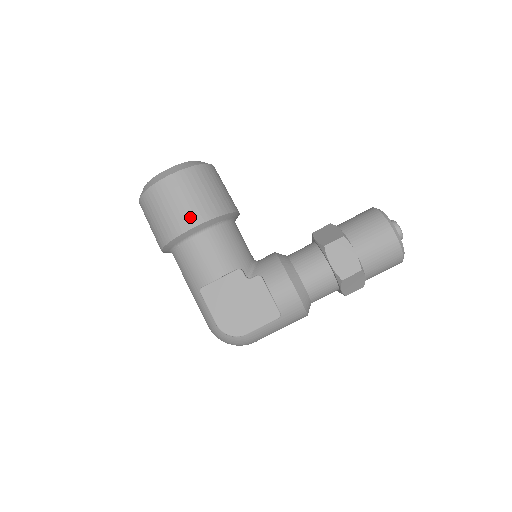
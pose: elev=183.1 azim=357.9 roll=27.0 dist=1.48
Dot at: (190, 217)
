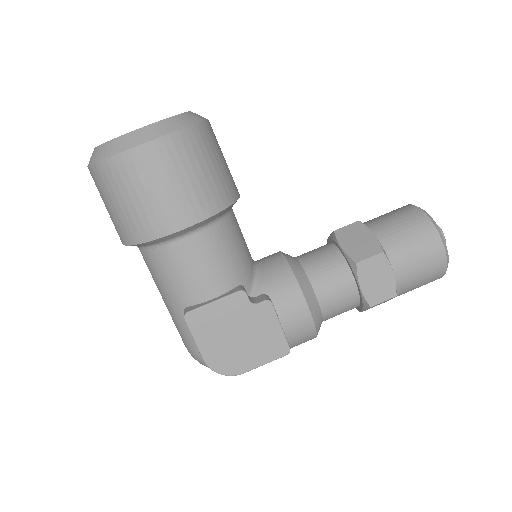
Dot at: (177, 213)
